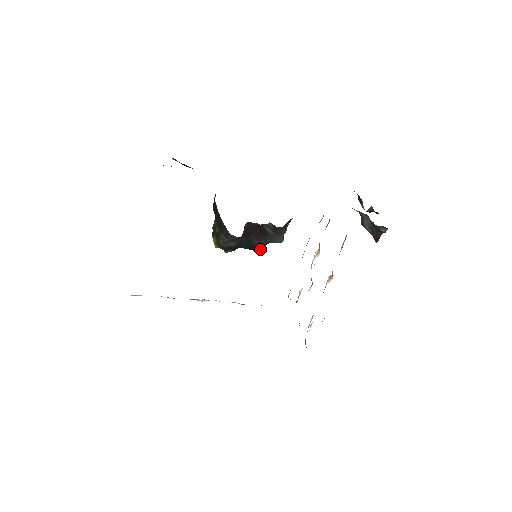
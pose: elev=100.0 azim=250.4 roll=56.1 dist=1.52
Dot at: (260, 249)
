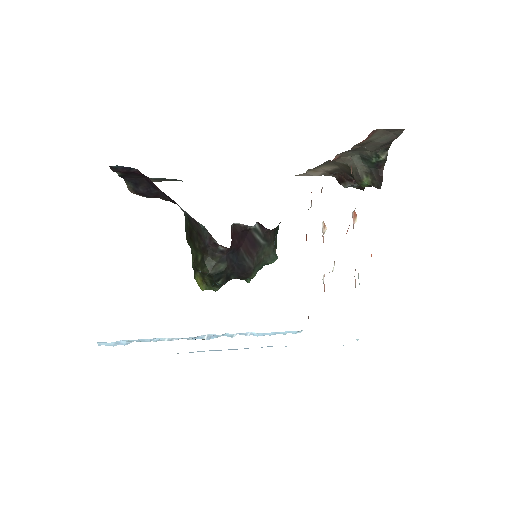
Dot at: (255, 274)
